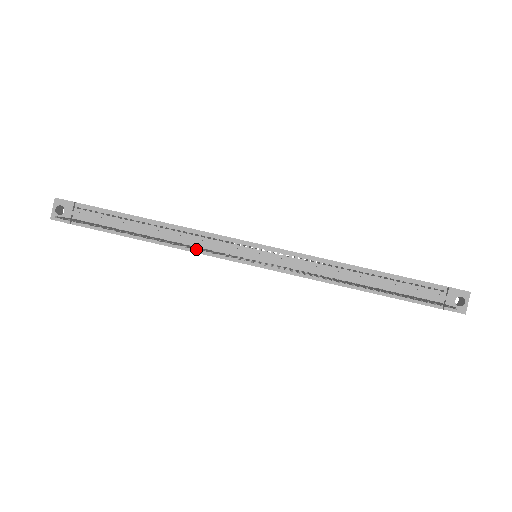
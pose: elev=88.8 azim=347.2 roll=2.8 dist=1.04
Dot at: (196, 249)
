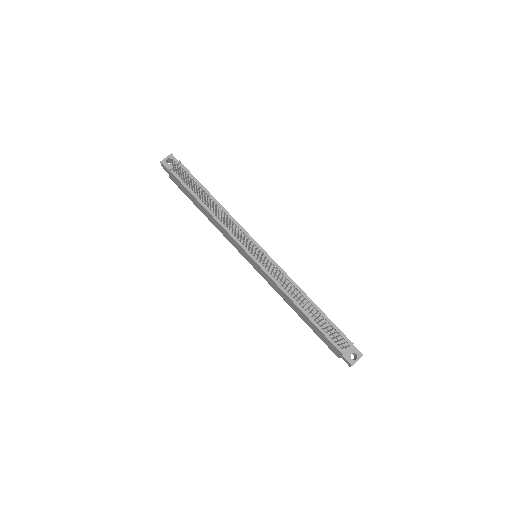
Dot at: (227, 228)
